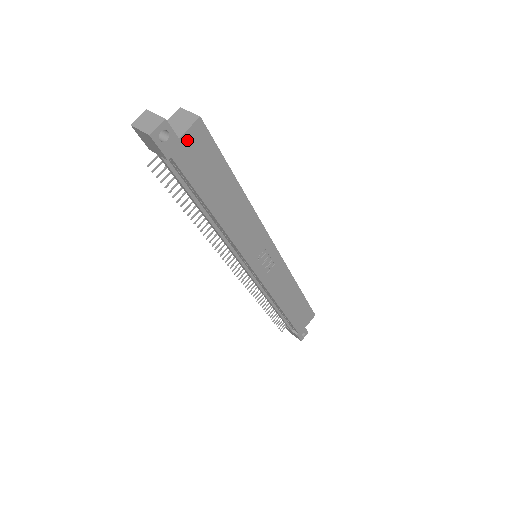
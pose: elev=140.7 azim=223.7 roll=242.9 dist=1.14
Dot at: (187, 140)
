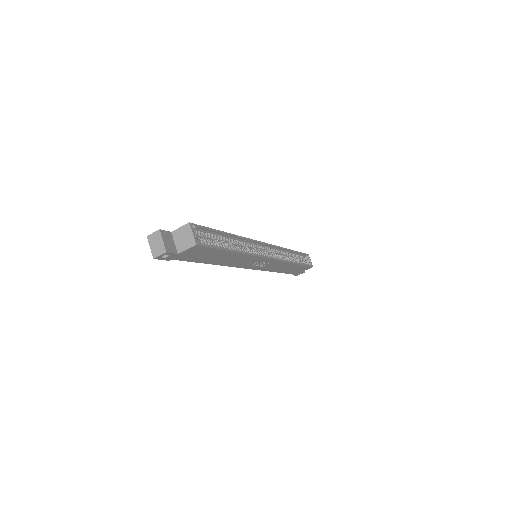
Dot at: (185, 252)
